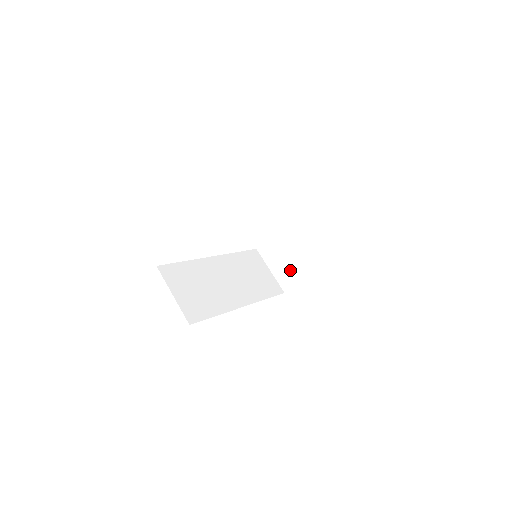
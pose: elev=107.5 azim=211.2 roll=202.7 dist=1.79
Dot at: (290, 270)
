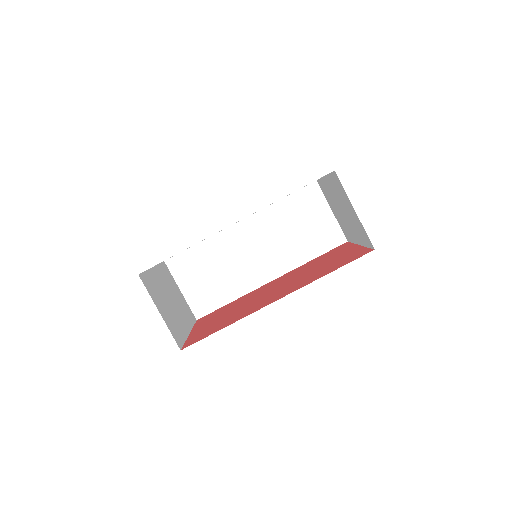
Dot at: (344, 226)
